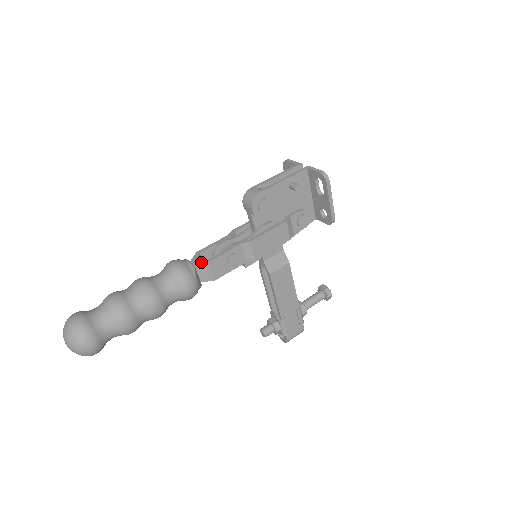
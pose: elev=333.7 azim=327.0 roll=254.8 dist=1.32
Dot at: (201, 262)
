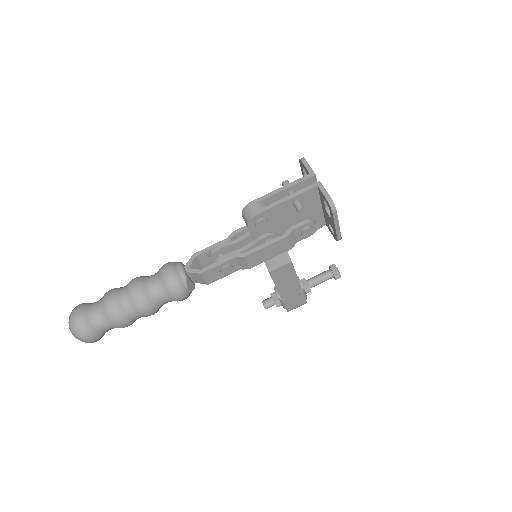
Dot at: (193, 272)
